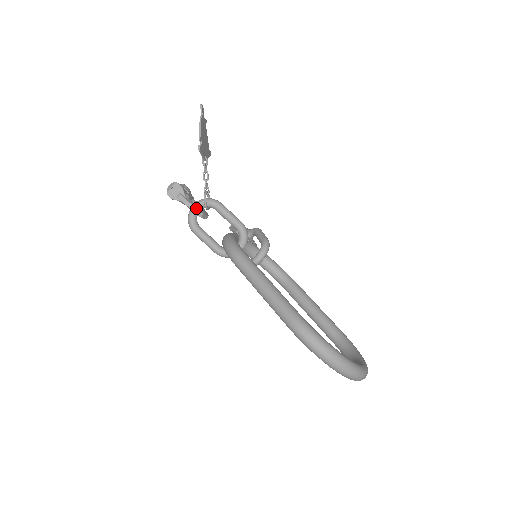
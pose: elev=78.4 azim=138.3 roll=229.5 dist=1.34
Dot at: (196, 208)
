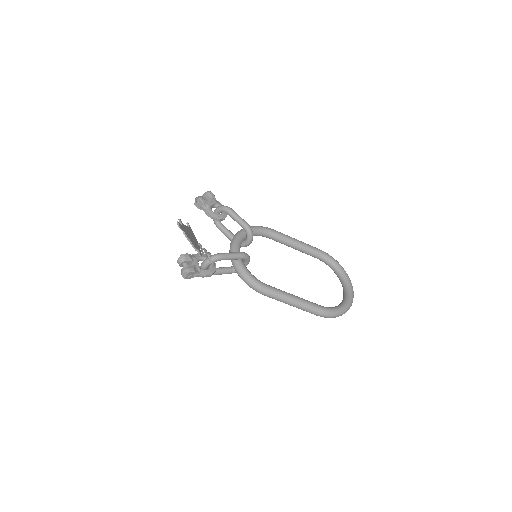
Dot at: (211, 274)
